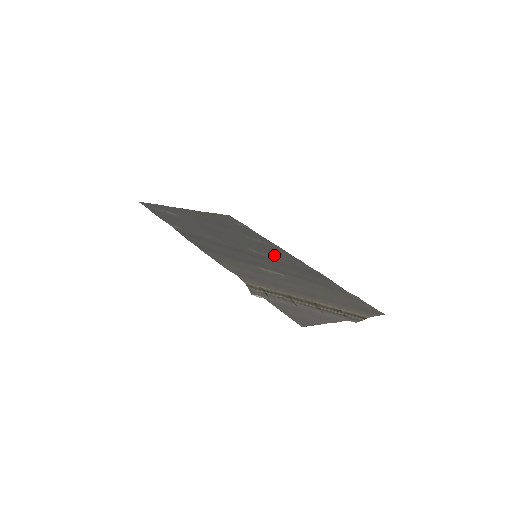
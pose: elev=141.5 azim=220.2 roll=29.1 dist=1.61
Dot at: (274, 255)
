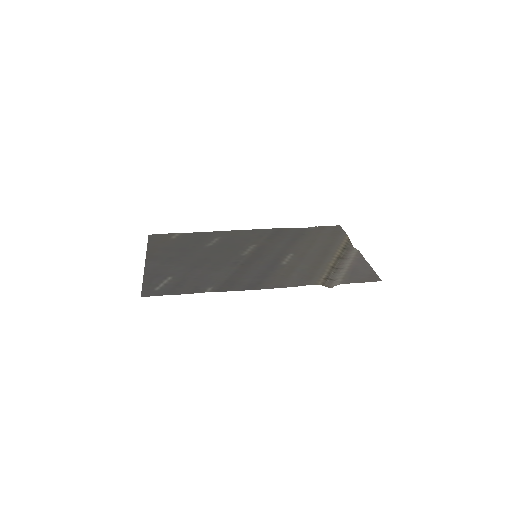
Dot at: (249, 243)
